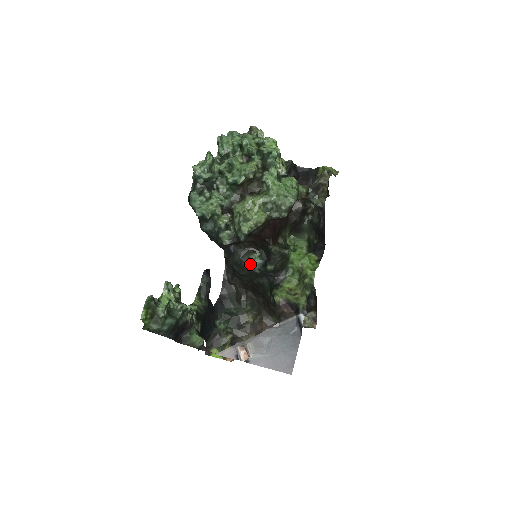
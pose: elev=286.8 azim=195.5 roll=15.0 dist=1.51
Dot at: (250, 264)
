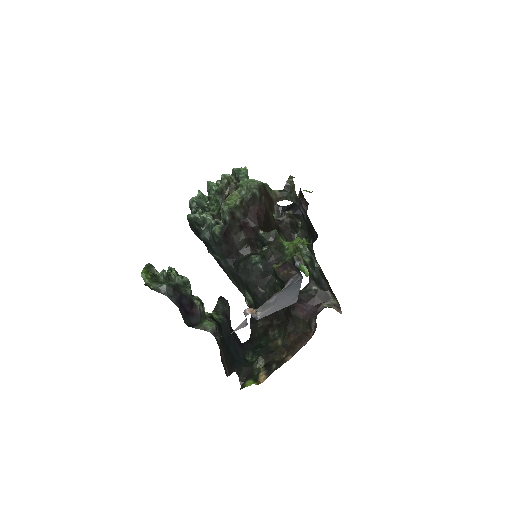
Dot at: (252, 262)
